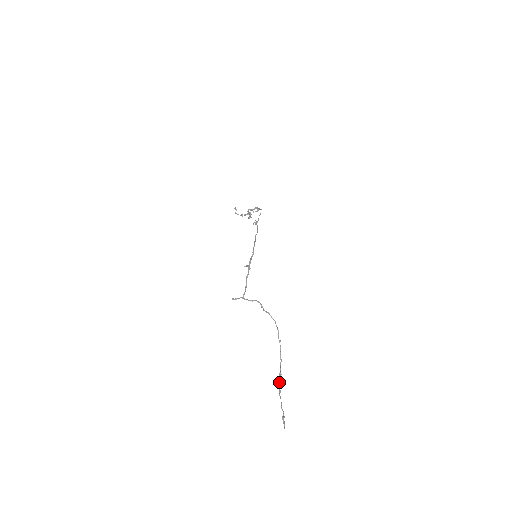
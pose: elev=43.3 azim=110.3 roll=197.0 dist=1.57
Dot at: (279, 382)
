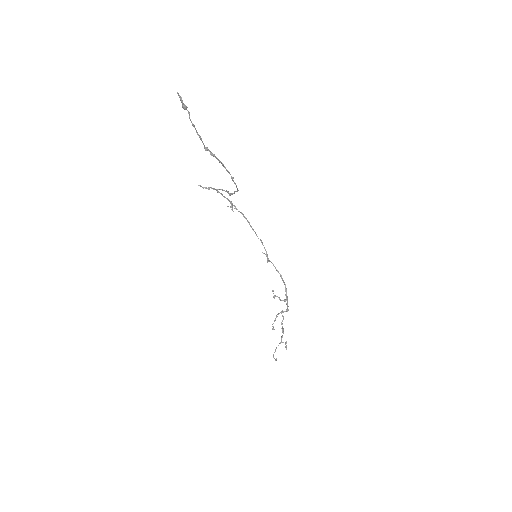
Dot at: (206, 148)
